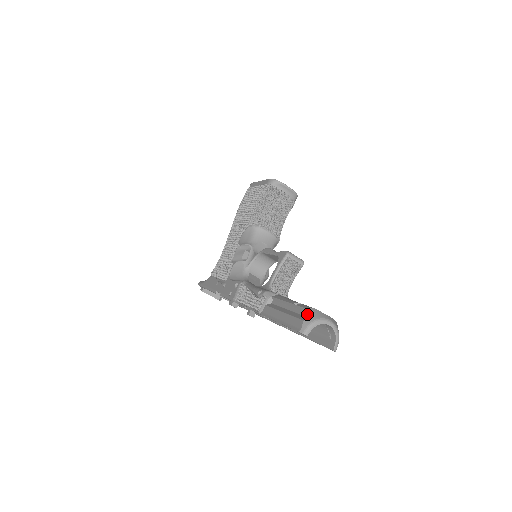
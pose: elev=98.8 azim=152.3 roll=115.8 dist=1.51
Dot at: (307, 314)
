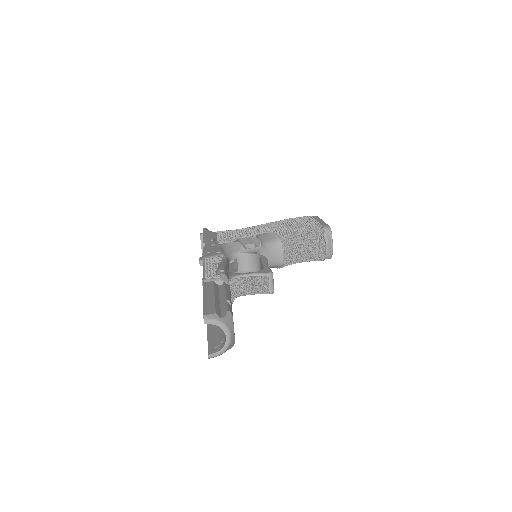
Dot at: (224, 313)
